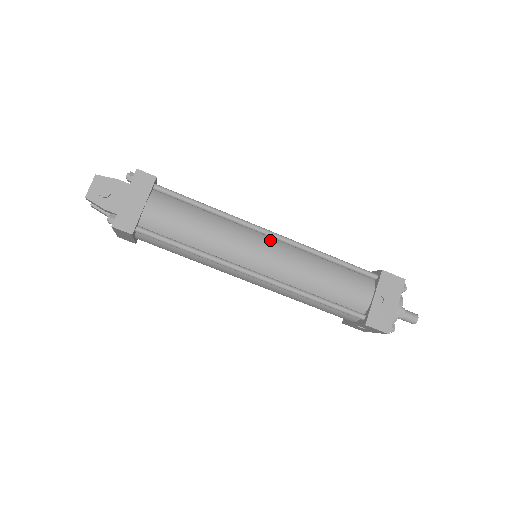
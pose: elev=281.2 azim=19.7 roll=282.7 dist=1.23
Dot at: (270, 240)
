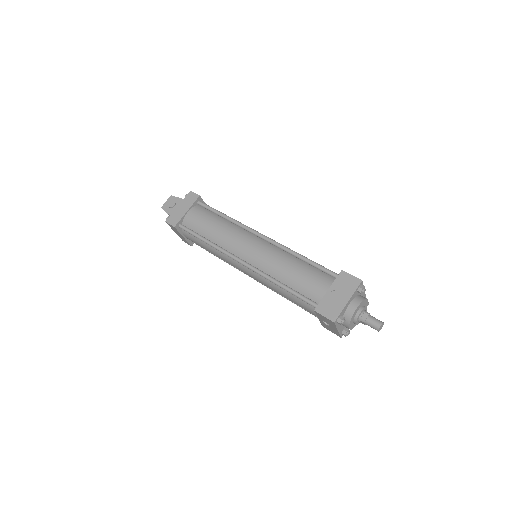
Dot at: (260, 240)
